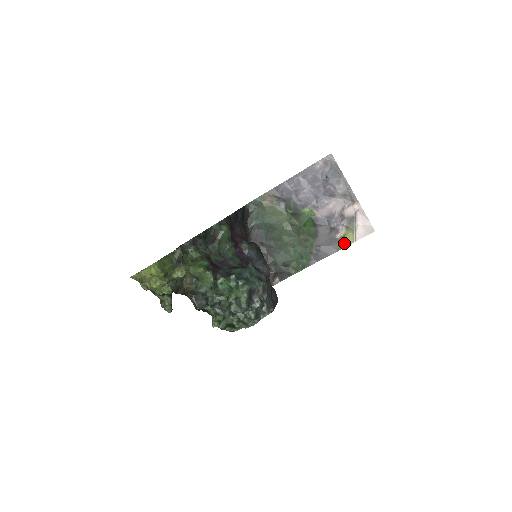
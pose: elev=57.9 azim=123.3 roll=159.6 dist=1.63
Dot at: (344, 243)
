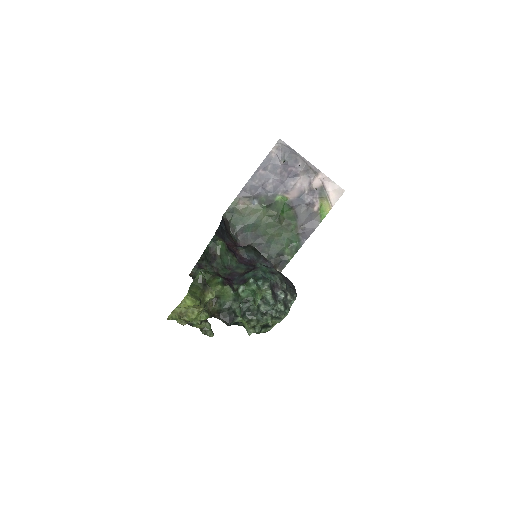
Dot at: (323, 213)
